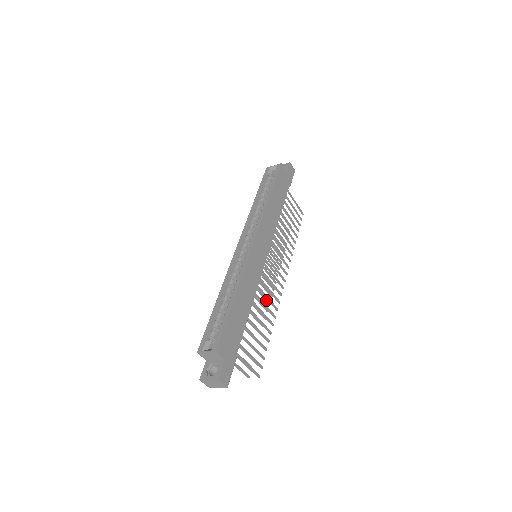
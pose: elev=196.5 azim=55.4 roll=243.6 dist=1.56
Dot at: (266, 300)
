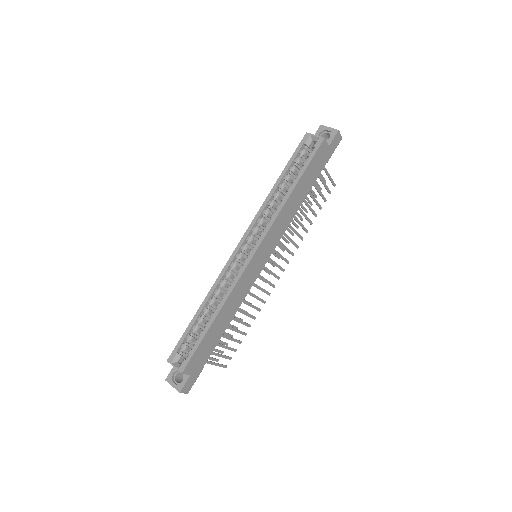
Dot at: (257, 288)
